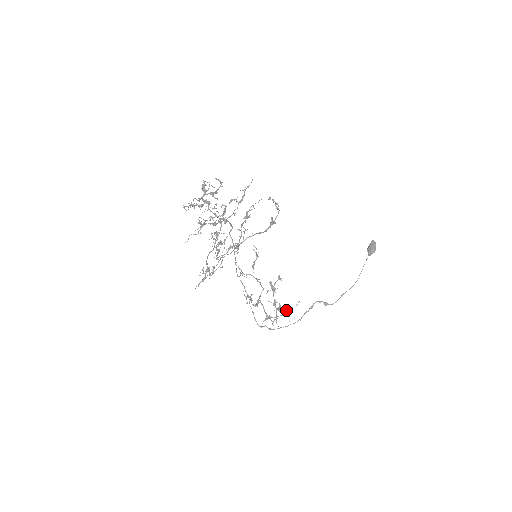
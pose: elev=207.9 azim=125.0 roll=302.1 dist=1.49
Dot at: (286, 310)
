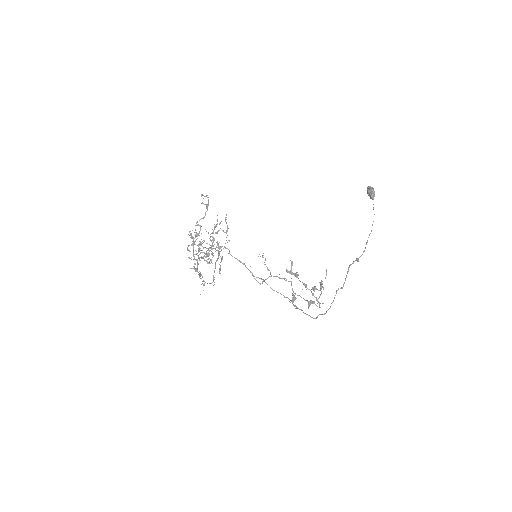
Dot at: (320, 286)
